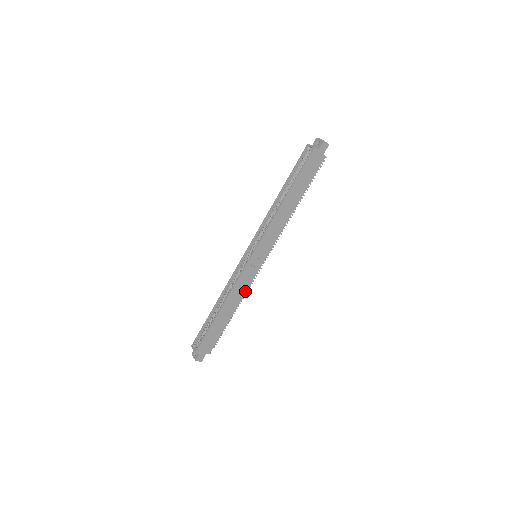
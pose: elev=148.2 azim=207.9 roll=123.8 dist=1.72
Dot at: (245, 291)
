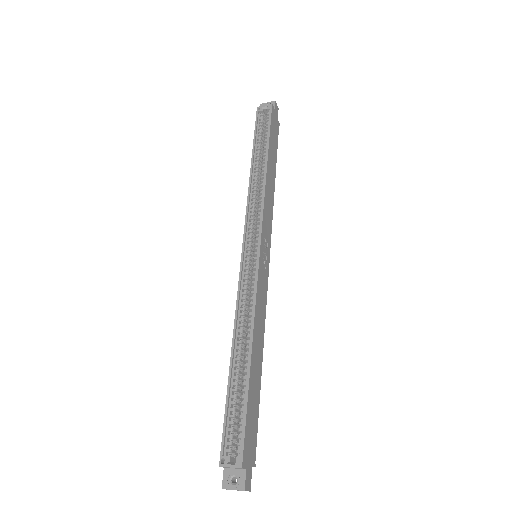
Dot at: (264, 315)
